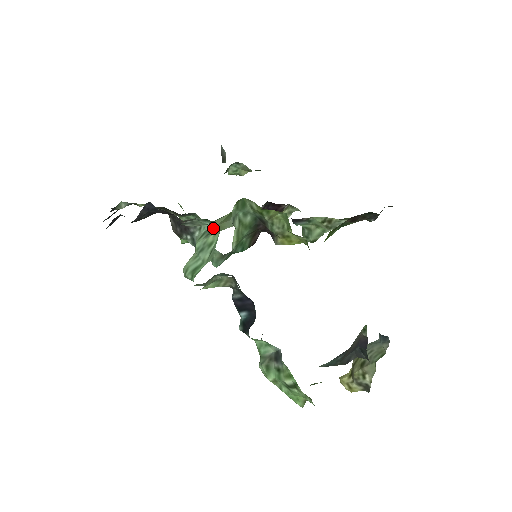
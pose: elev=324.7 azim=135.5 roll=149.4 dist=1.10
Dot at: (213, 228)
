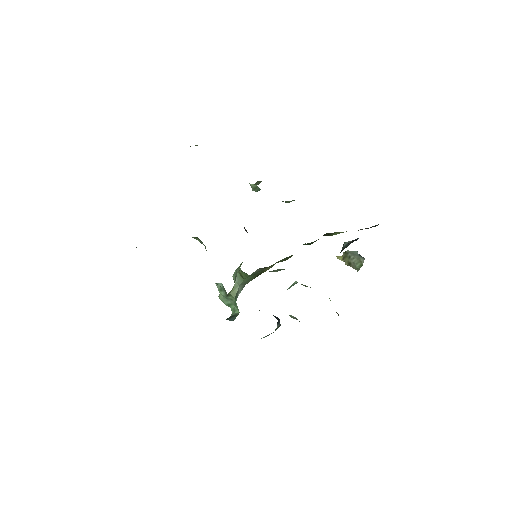
Dot at: (228, 295)
